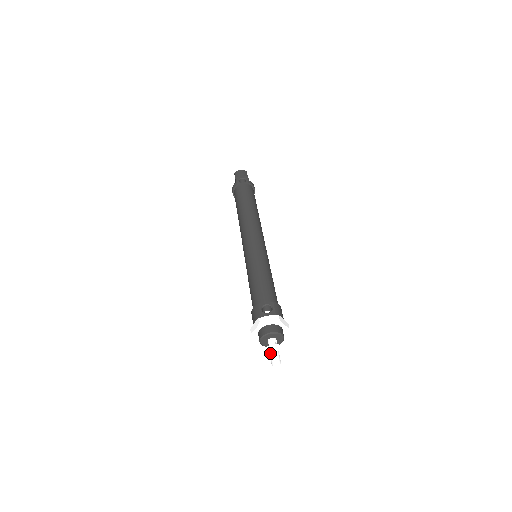
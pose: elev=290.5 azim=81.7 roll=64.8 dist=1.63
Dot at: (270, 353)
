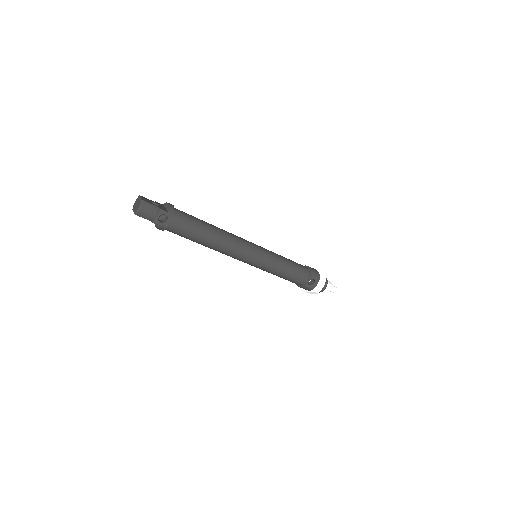
Dot at: (329, 291)
